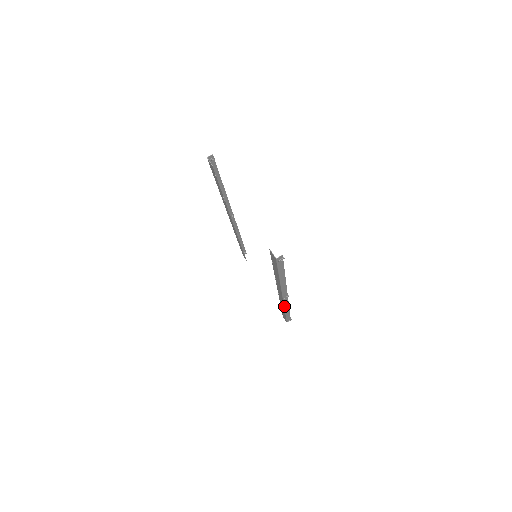
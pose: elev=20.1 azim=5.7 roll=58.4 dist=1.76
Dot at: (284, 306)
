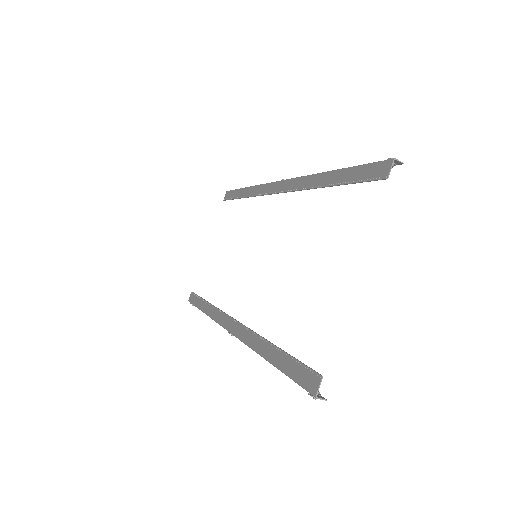
Dot at: (215, 320)
